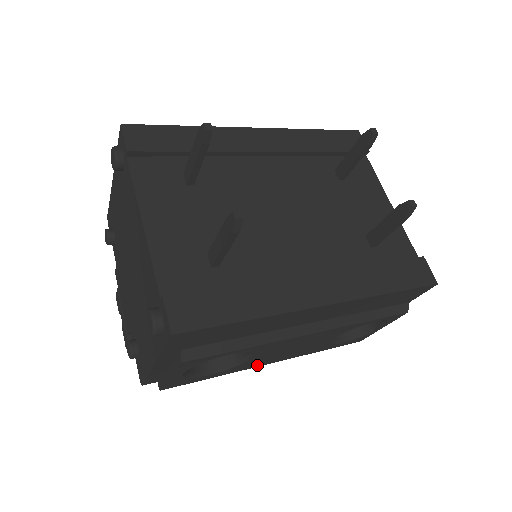
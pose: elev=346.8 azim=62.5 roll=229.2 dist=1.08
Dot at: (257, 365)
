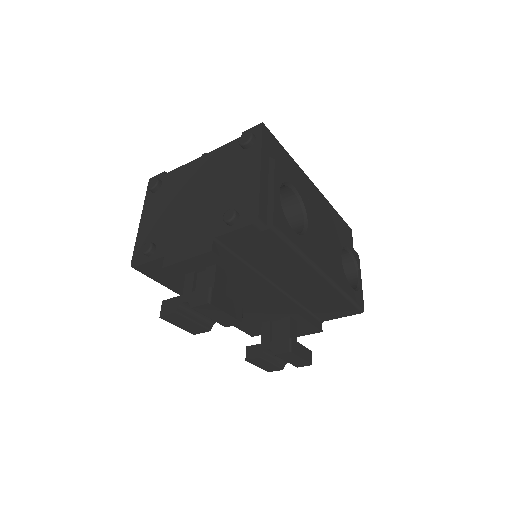
Dot at: (317, 261)
